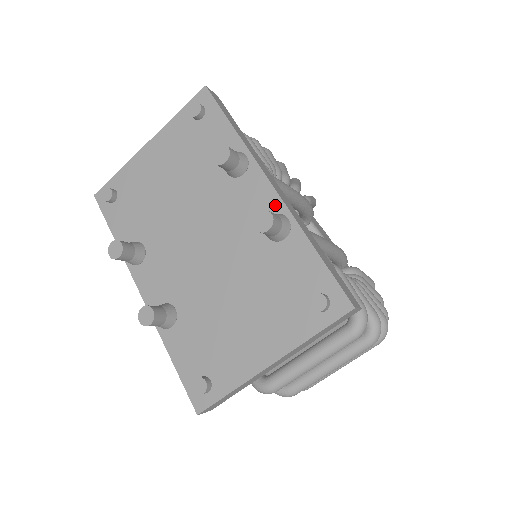
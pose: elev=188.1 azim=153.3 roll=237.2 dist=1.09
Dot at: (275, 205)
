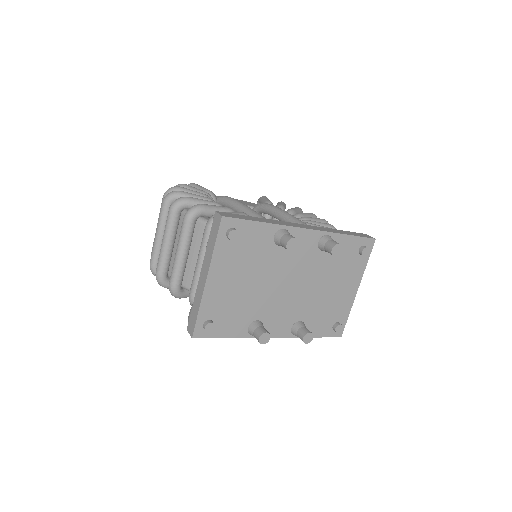
Dot at: (316, 236)
